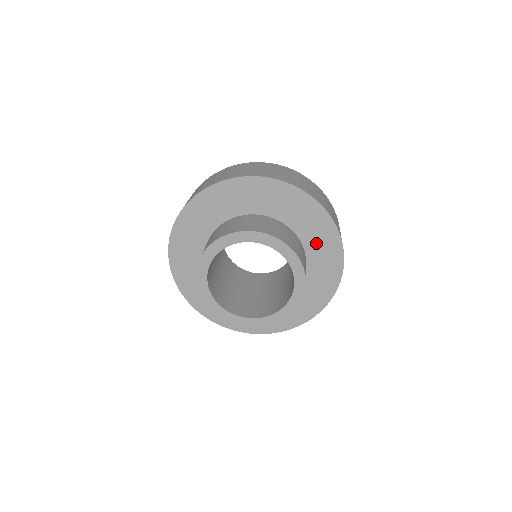
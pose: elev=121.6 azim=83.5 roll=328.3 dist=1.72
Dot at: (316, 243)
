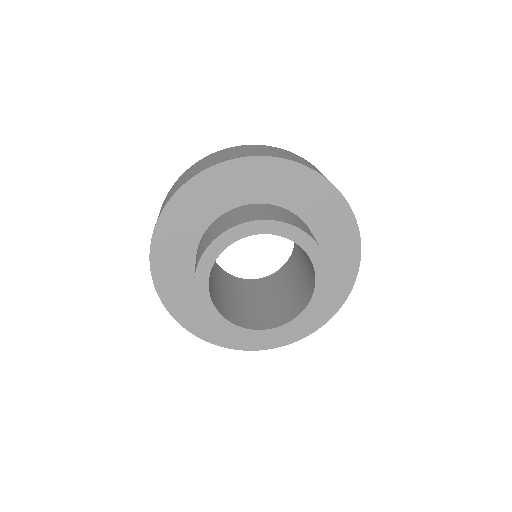
Dot at: (323, 220)
